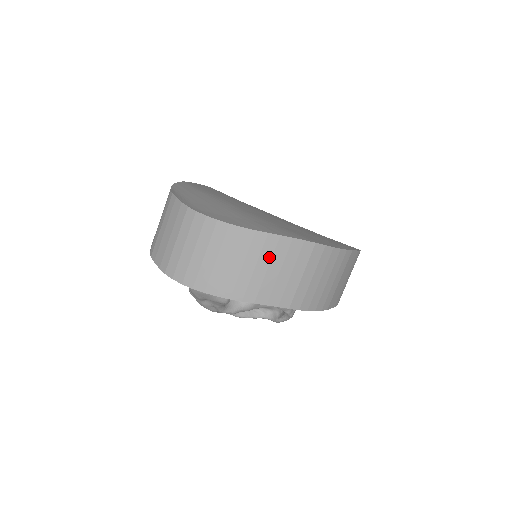
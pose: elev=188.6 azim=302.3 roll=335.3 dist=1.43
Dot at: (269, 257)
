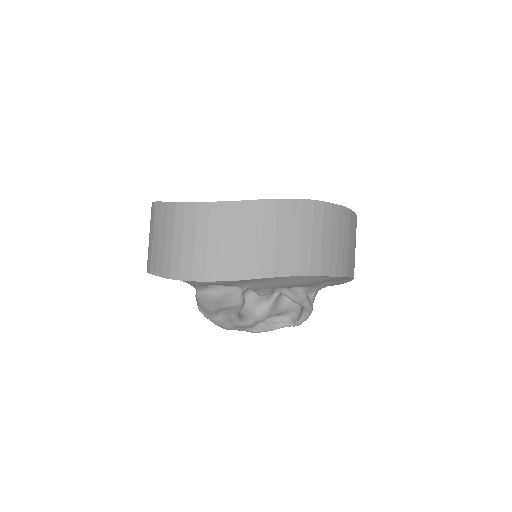
Dot at: (273, 224)
